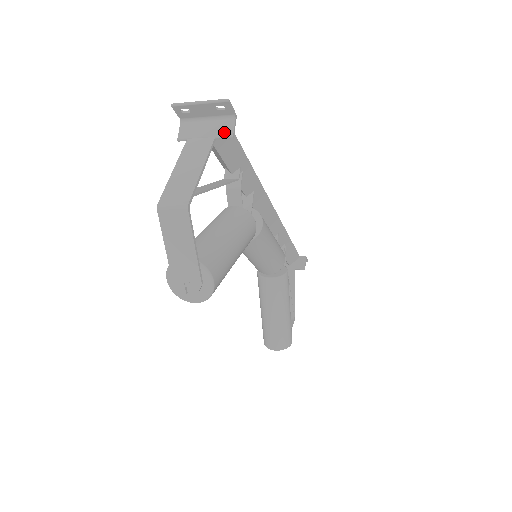
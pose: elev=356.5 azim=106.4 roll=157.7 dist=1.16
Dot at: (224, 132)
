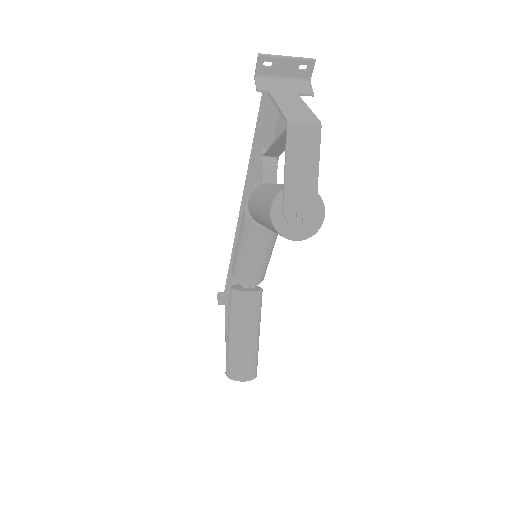
Dot at: (304, 90)
